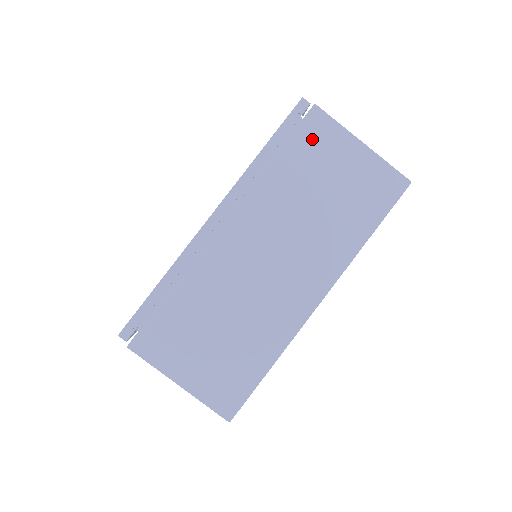
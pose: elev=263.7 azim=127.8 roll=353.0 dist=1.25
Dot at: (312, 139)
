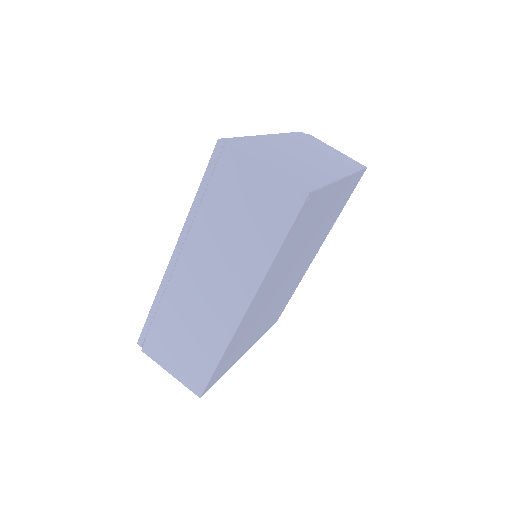
Dot at: (312, 139)
